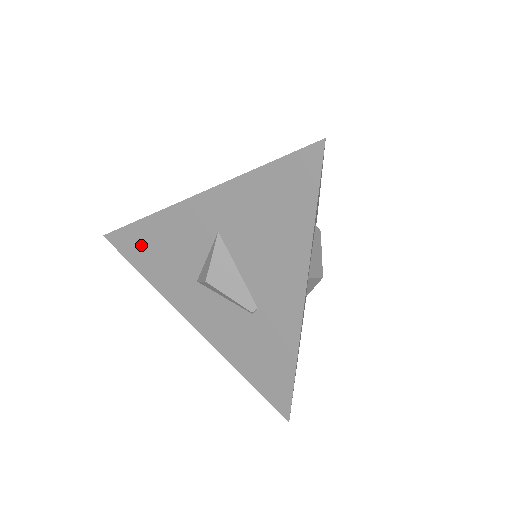
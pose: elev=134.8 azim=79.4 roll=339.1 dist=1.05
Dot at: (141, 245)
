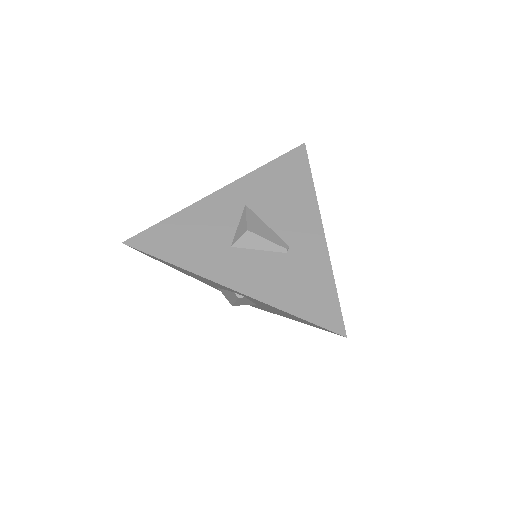
Dot at: (169, 237)
